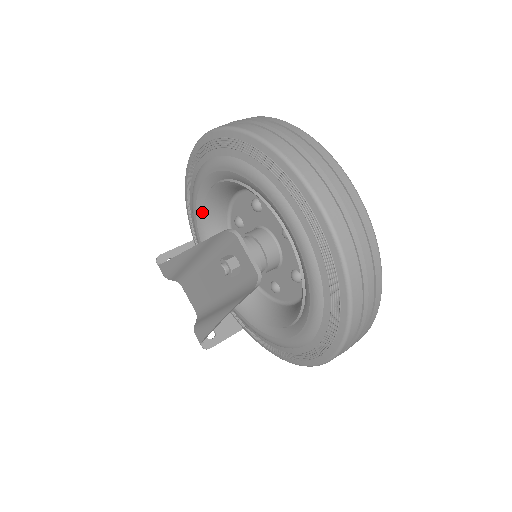
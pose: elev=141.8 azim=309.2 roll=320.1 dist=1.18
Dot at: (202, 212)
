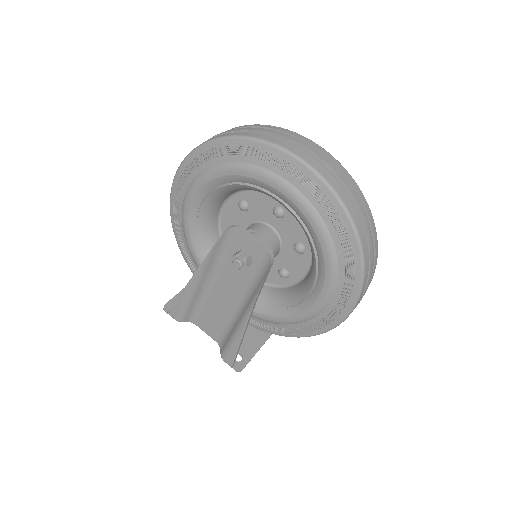
Dot at: (196, 237)
